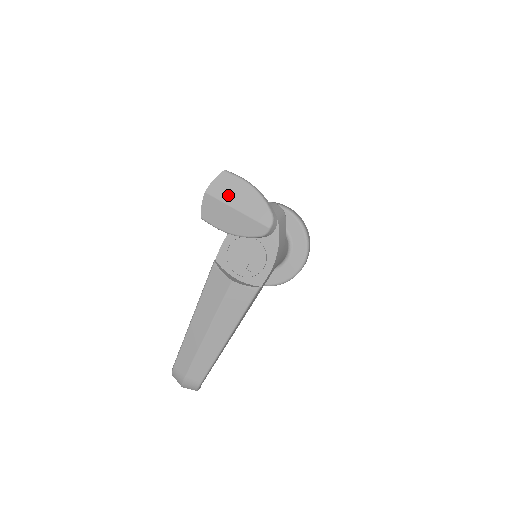
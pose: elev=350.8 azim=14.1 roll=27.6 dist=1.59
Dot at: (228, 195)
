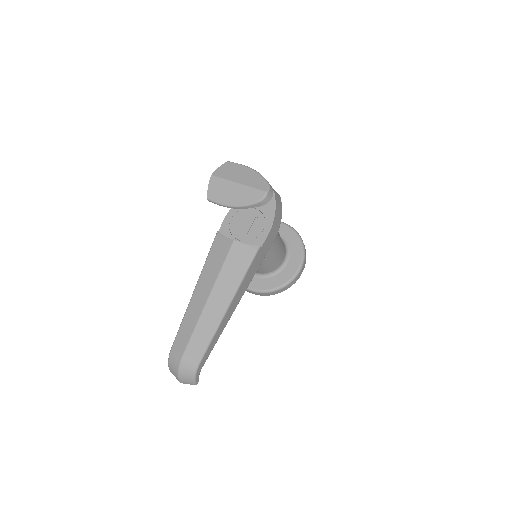
Dot at: (231, 175)
